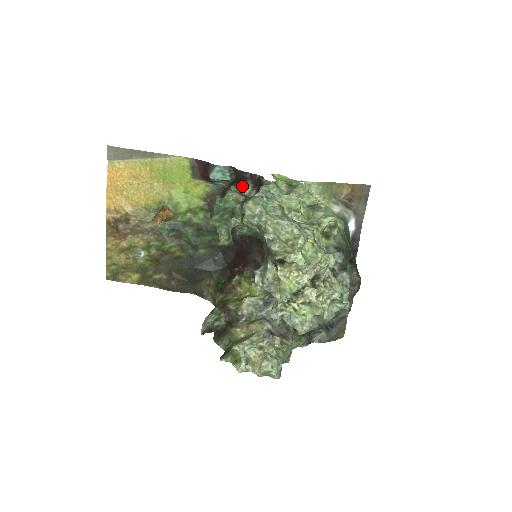
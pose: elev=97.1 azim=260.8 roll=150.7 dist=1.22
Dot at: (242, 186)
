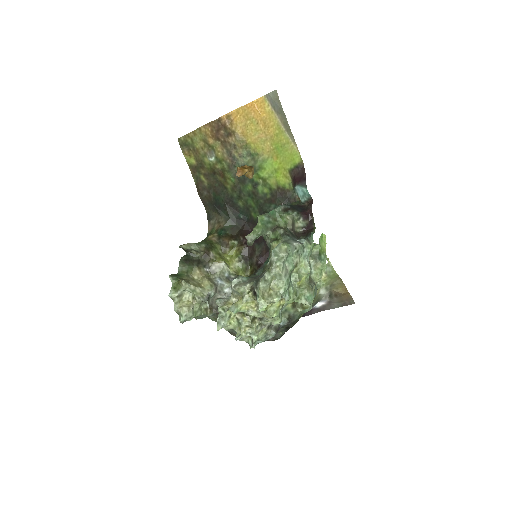
Dot at: (300, 219)
